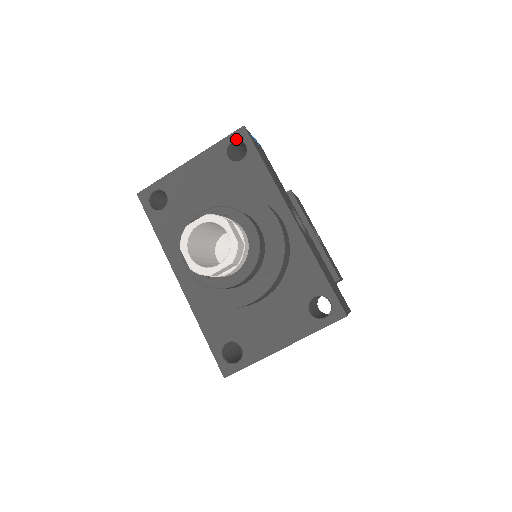
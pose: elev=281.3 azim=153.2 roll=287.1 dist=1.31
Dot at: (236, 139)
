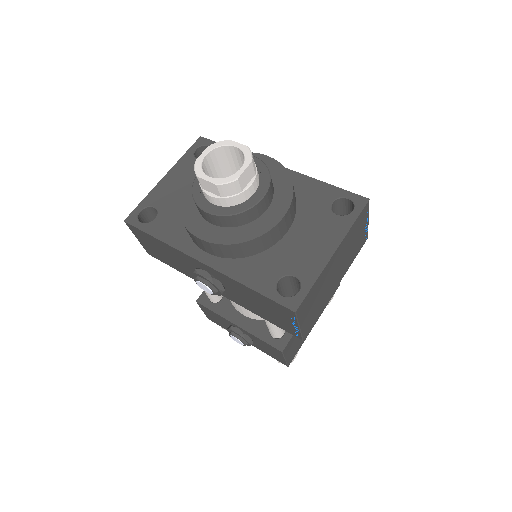
Dot at: (198, 146)
